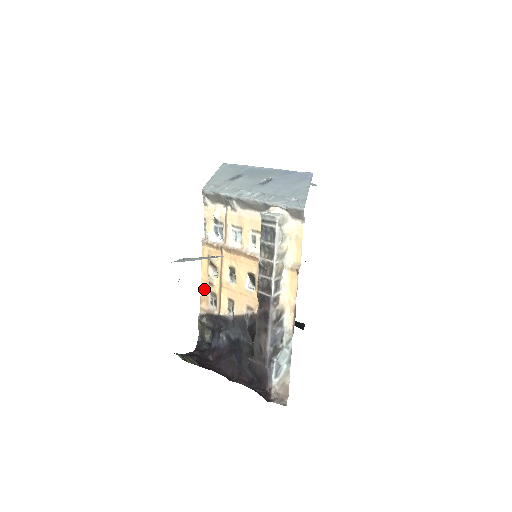
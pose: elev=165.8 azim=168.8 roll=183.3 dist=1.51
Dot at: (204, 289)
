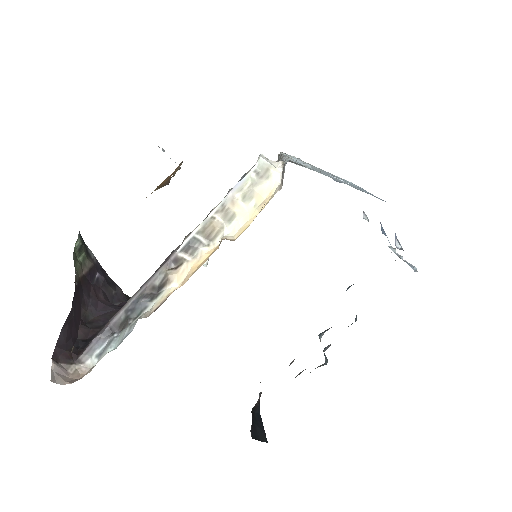
Dot at: occluded
